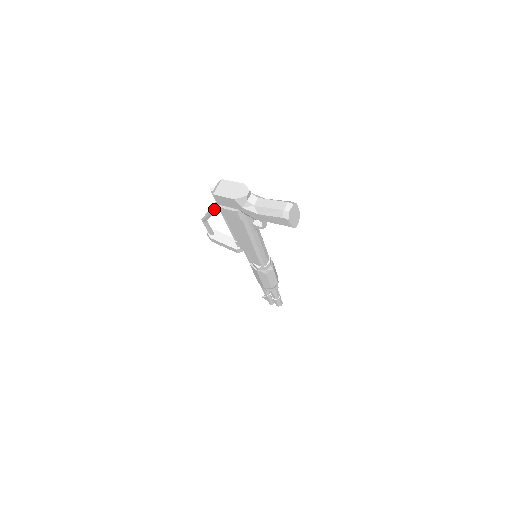
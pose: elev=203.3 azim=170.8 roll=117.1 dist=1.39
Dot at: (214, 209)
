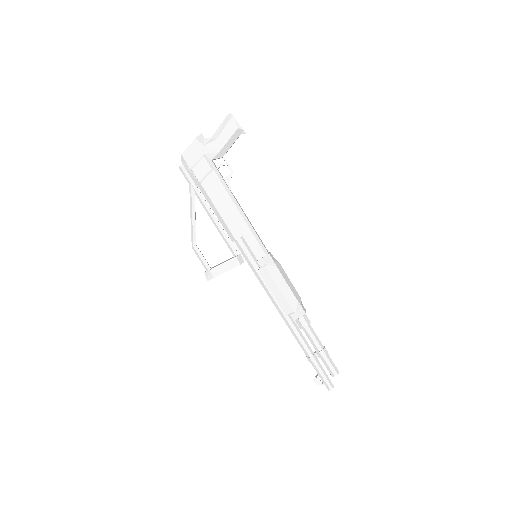
Dot at: (192, 199)
